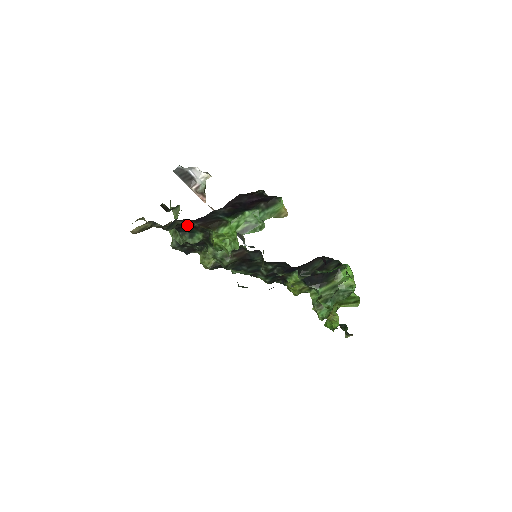
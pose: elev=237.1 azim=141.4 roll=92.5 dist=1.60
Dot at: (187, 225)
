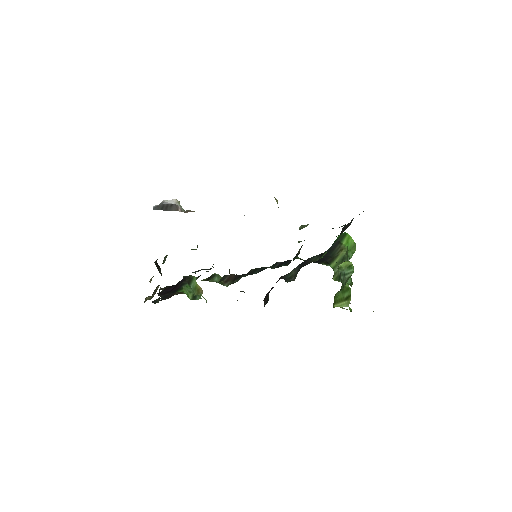
Dot at: occluded
